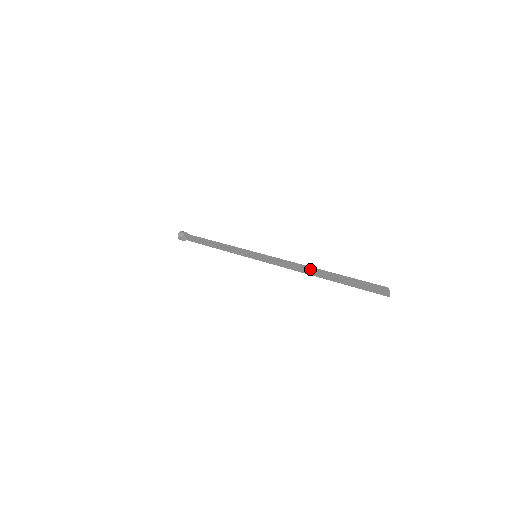
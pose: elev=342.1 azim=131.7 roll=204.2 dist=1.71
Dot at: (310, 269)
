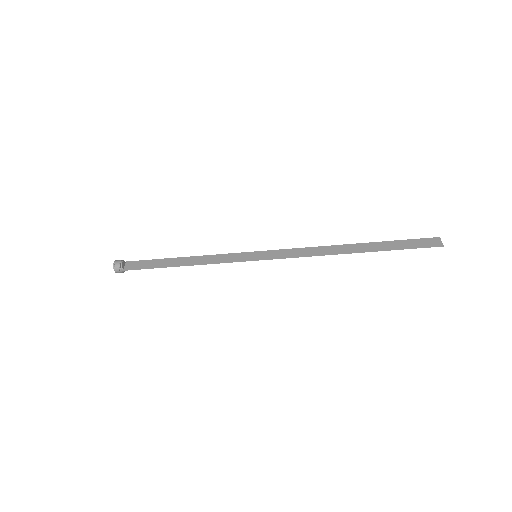
Dot at: (340, 247)
